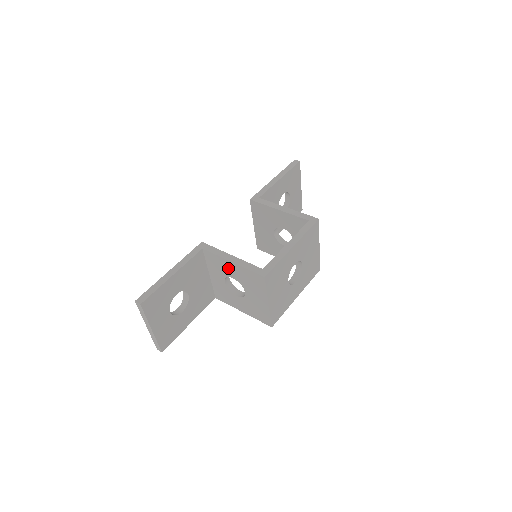
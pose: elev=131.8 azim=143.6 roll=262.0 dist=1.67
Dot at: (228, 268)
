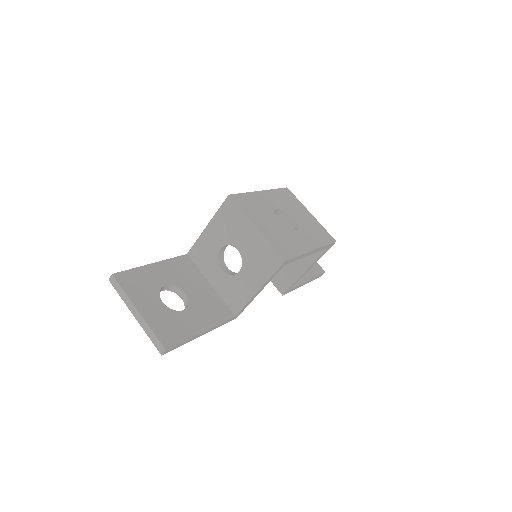
Dot at: (210, 241)
